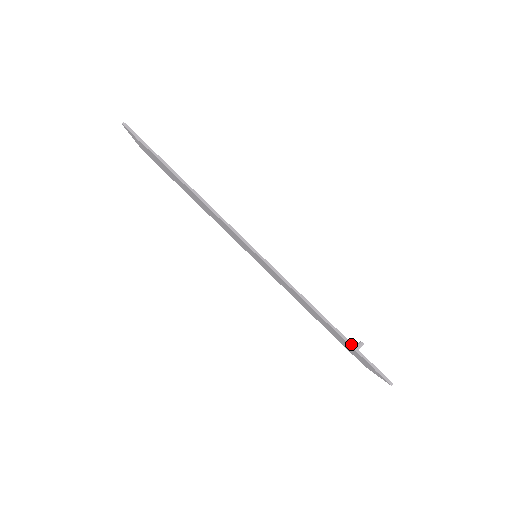
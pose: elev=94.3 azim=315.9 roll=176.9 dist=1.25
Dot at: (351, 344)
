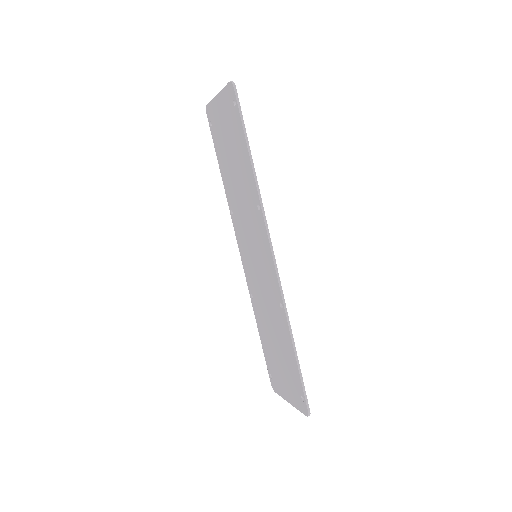
Dot at: (300, 369)
